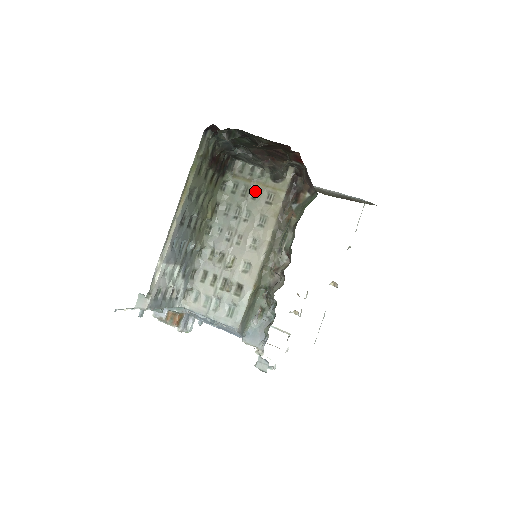
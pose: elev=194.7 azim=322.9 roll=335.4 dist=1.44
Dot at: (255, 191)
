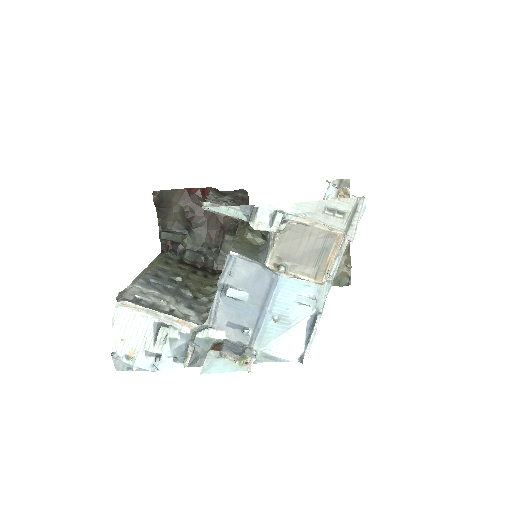
Dot at: occluded
